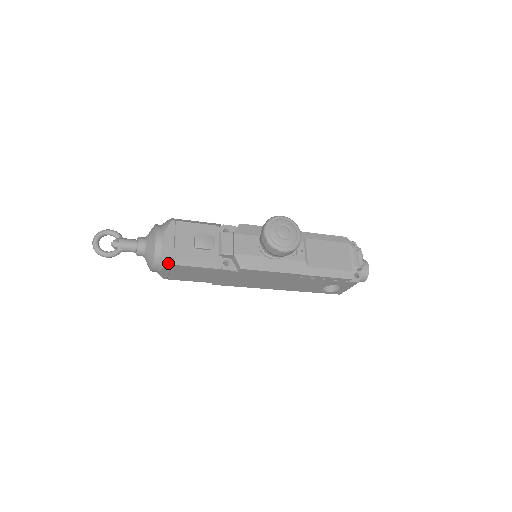
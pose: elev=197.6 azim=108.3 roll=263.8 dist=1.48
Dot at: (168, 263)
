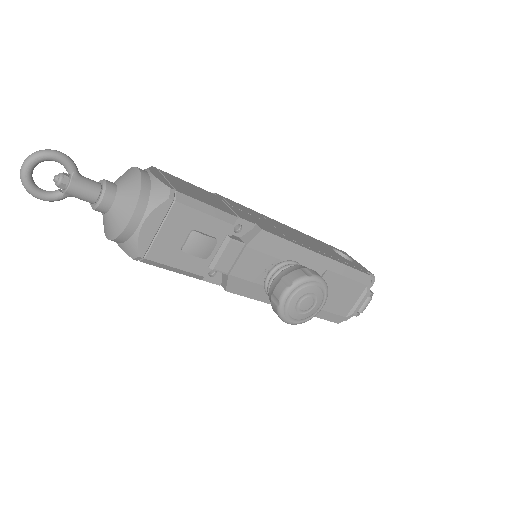
Dot at: (132, 257)
